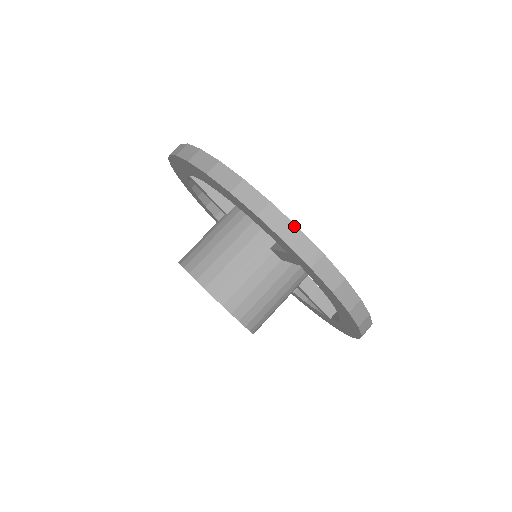
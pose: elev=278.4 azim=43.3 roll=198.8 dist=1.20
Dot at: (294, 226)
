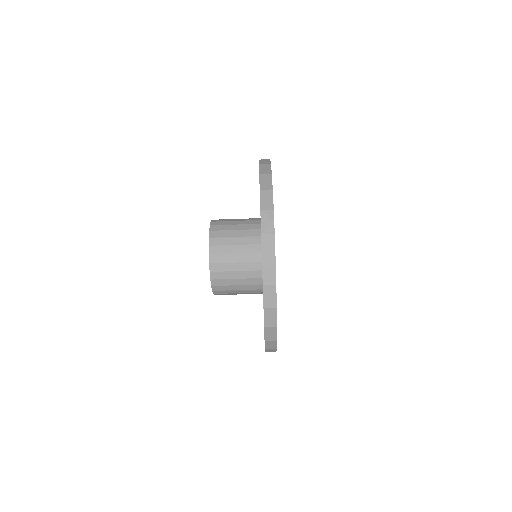
Dot at: (276, 348)
